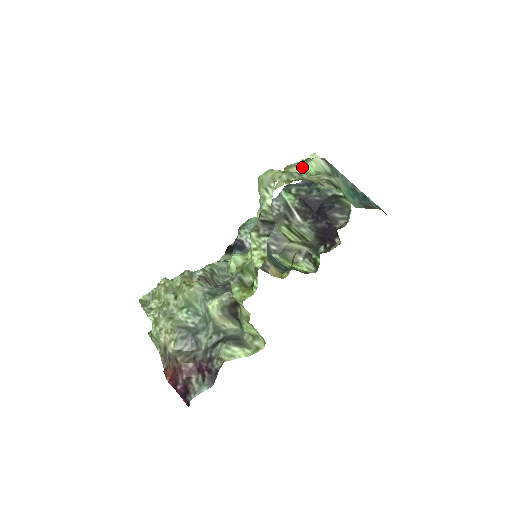
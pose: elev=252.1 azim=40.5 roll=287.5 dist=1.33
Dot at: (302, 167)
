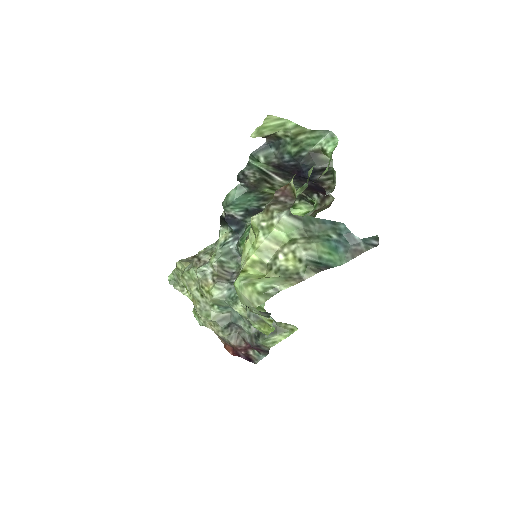
Dot at: (271, 236)
